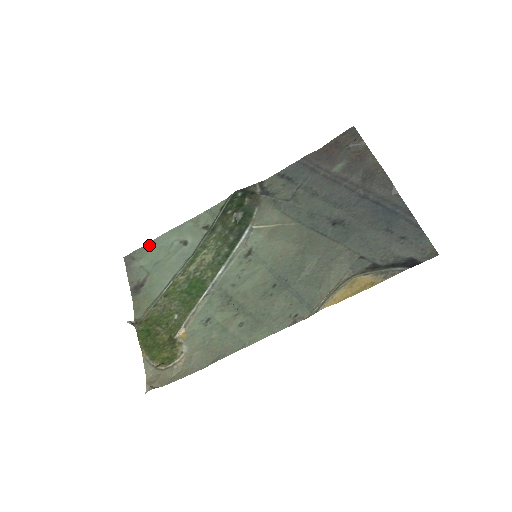
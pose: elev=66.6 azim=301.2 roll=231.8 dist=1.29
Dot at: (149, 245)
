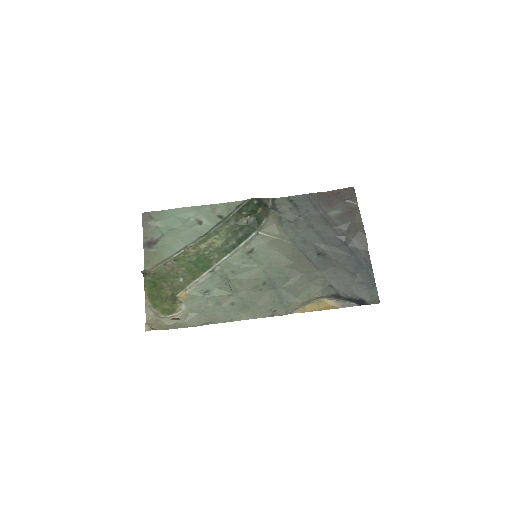
Dot at: (168, 212)
